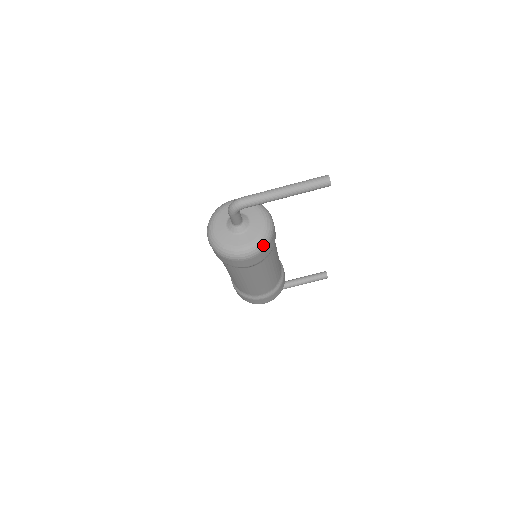
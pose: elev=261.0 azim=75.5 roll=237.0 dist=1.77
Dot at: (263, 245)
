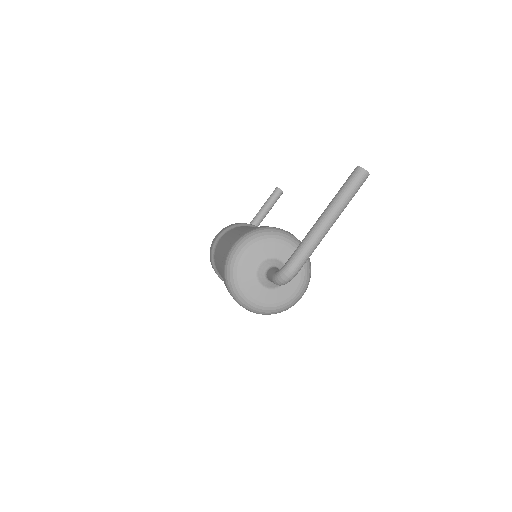
Dot at: (310, 272)
